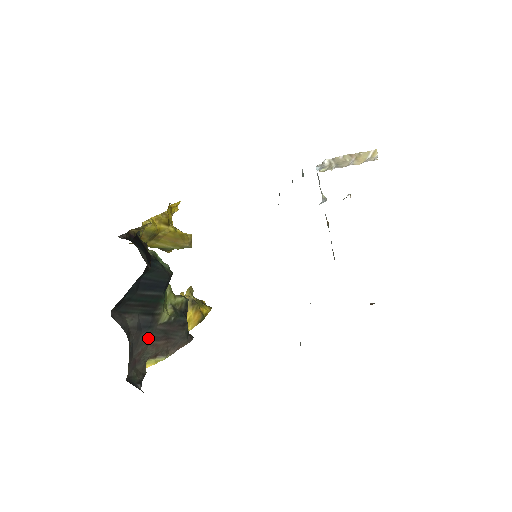
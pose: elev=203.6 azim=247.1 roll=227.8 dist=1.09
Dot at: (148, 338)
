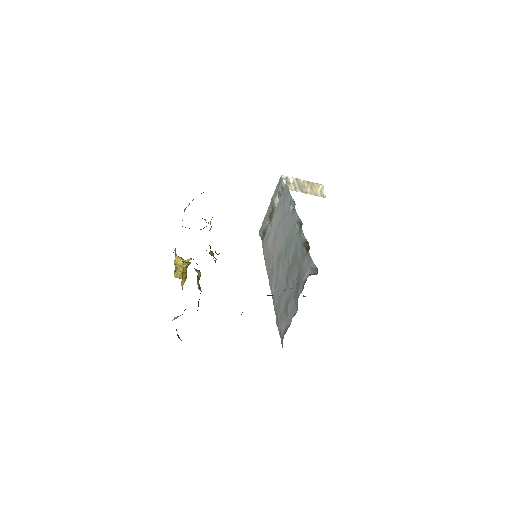
Dot at: occluded
